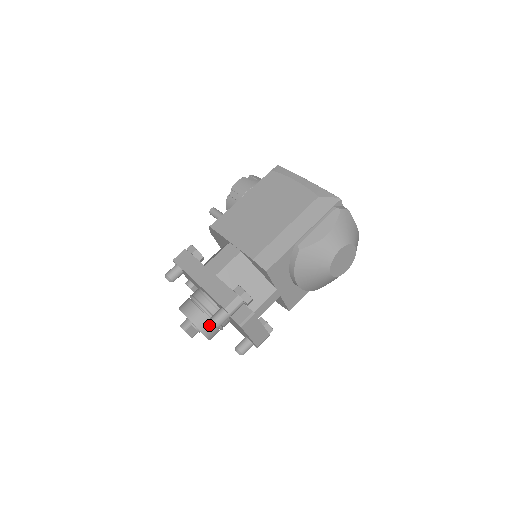
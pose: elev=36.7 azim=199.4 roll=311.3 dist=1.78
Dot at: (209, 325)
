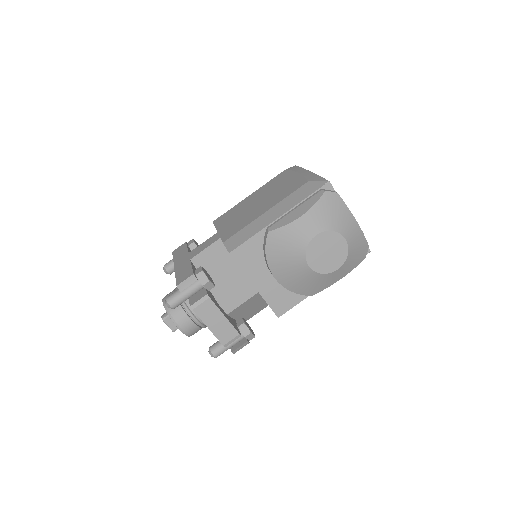
Dot at: (181, 314)
